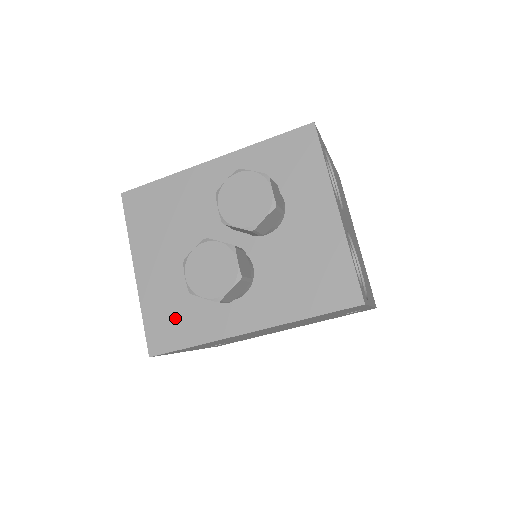
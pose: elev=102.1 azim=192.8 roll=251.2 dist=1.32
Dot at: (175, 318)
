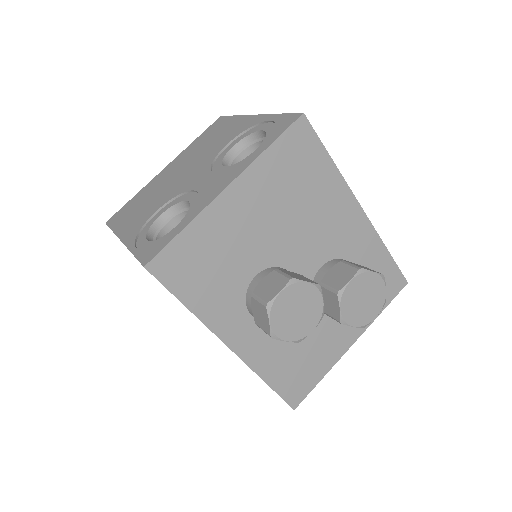
Dot at: (204, 269)
